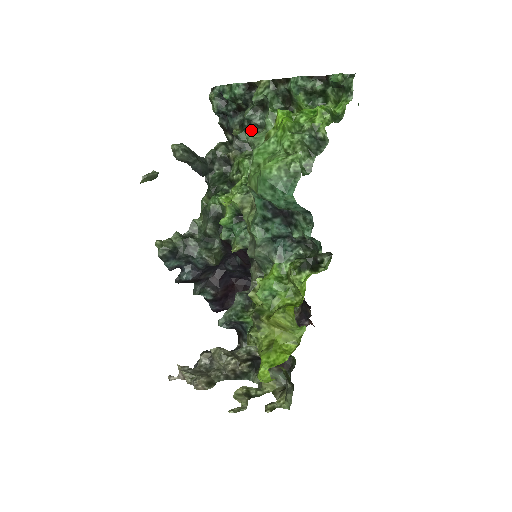
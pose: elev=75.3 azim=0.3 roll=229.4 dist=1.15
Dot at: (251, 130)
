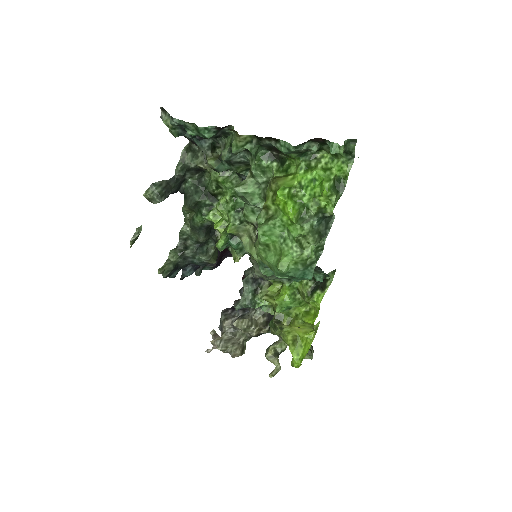
Dot at: (230, 164)
